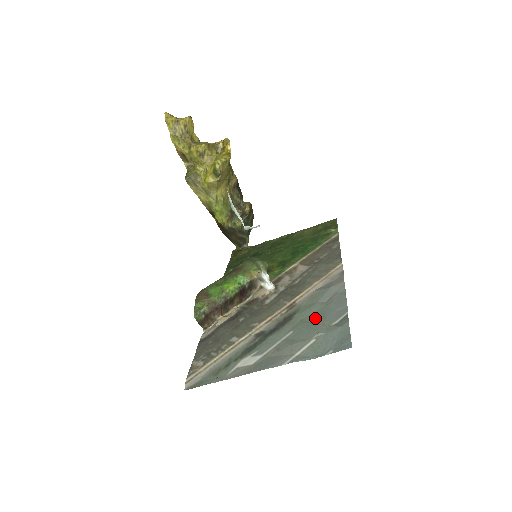
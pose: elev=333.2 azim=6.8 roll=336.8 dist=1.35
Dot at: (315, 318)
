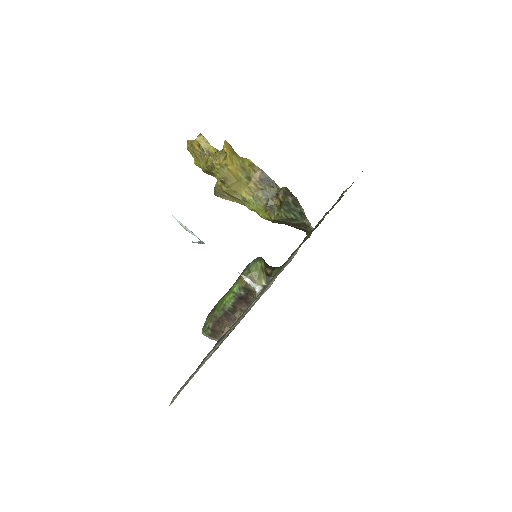
Dot at: occluded
